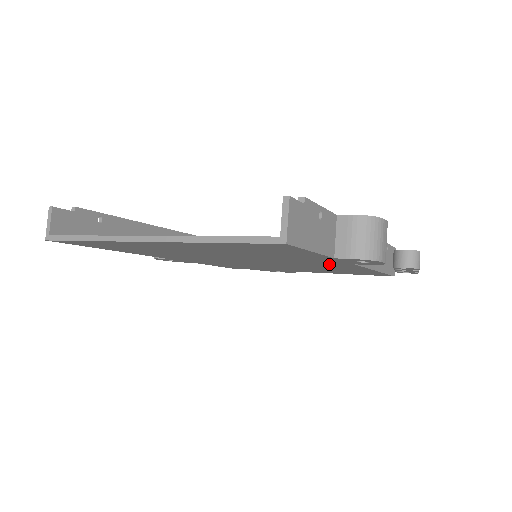
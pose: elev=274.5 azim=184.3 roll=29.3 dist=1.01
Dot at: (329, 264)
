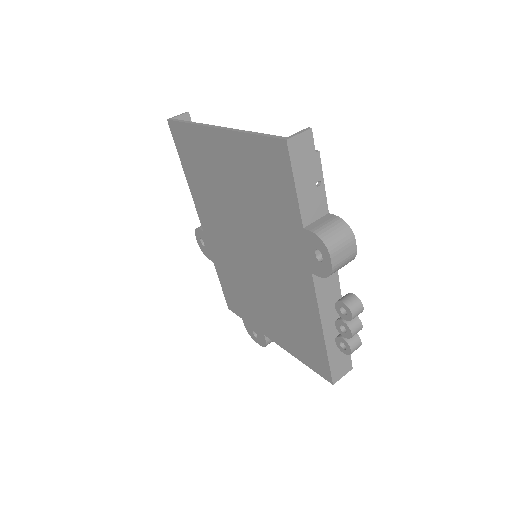
Dot at: (296, 274)
